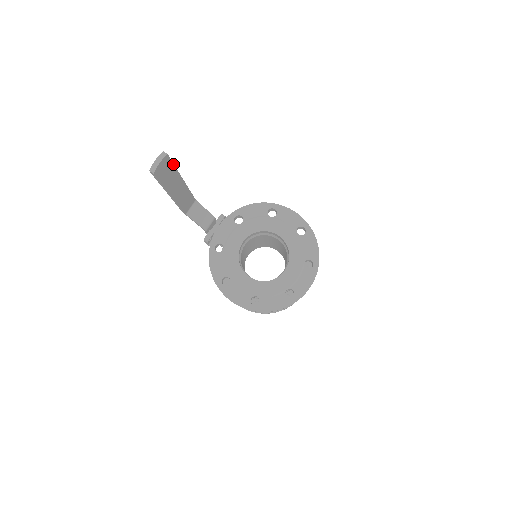
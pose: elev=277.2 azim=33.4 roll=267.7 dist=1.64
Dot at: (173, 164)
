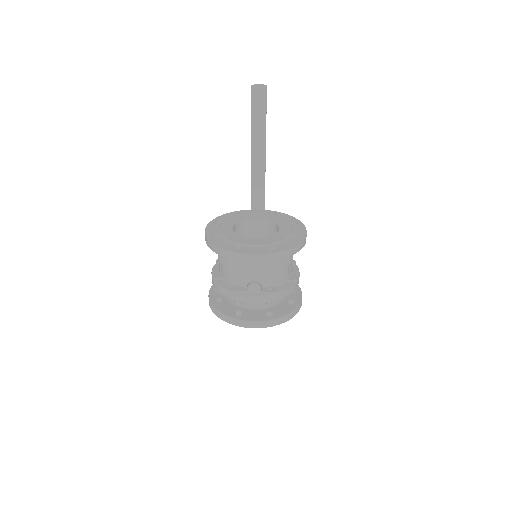
Dot at: (266, 105)
